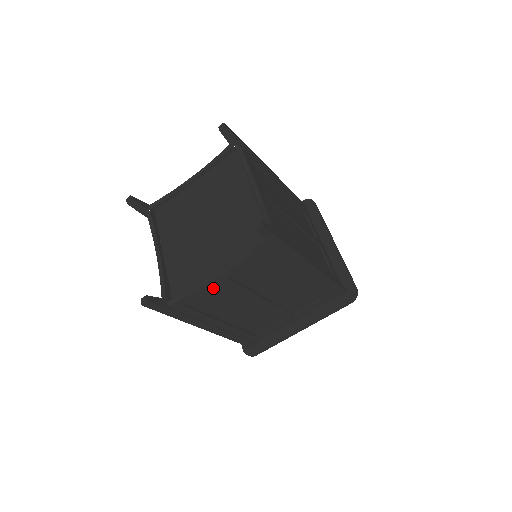
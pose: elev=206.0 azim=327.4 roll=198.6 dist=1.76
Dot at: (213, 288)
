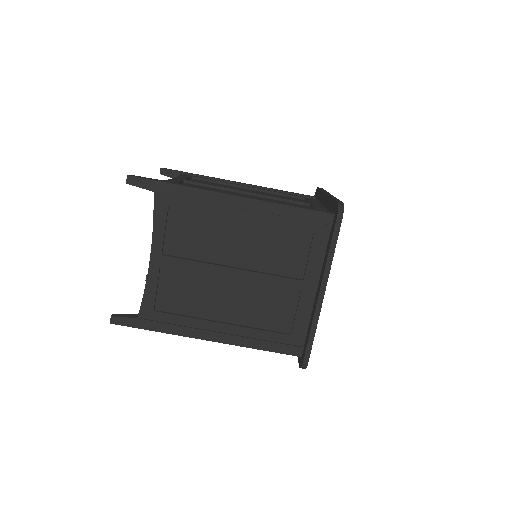
Dot at: (164, 277)
